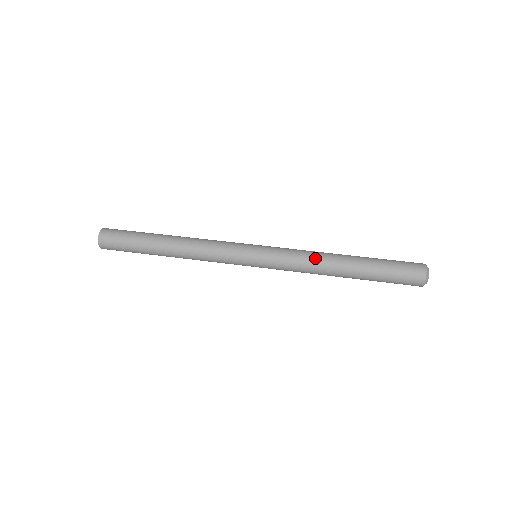
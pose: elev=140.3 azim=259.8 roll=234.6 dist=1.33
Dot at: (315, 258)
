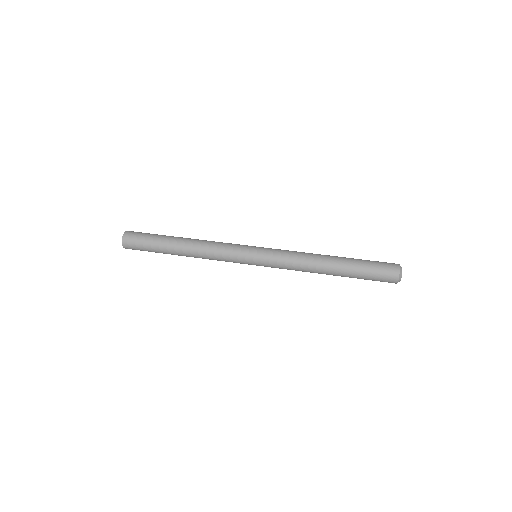
Dot at: (307, 254)
